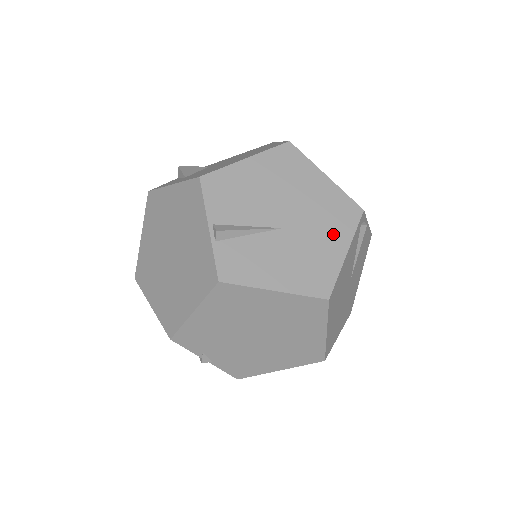
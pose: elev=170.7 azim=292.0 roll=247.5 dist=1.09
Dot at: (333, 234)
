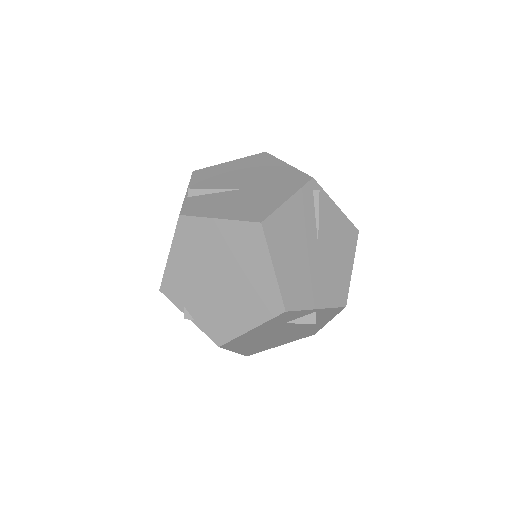
Dot at: (280, 190)
